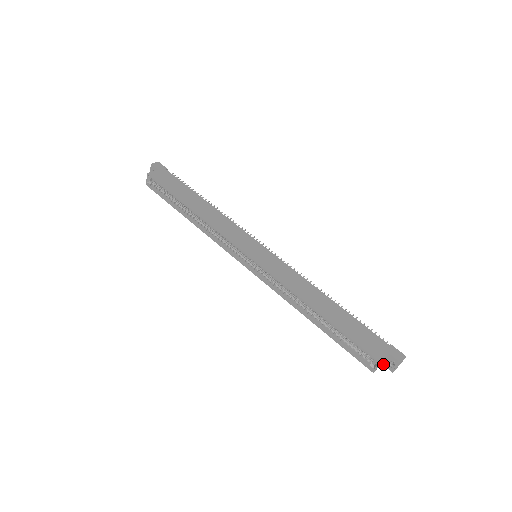
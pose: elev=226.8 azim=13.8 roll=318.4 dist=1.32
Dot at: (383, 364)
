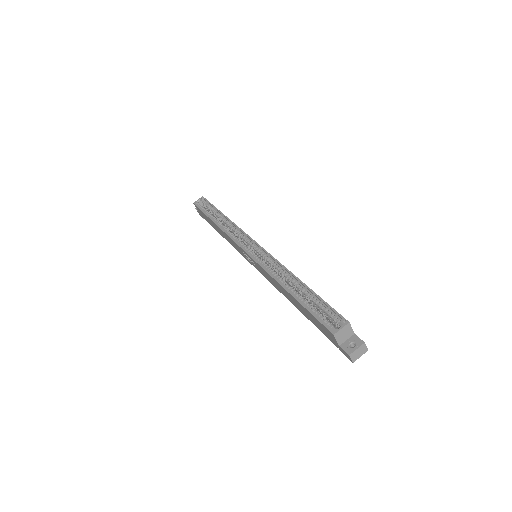
Dot at: (341, 346)
